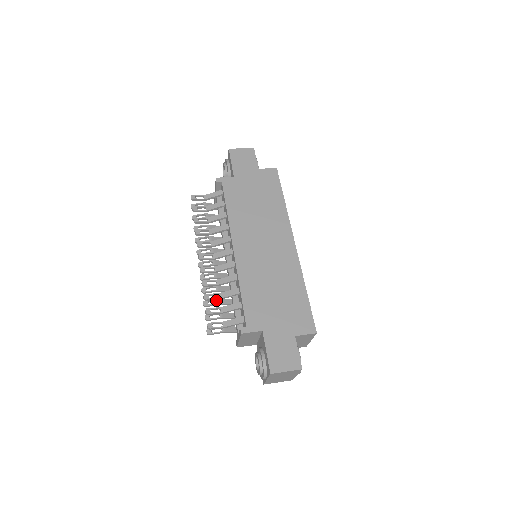
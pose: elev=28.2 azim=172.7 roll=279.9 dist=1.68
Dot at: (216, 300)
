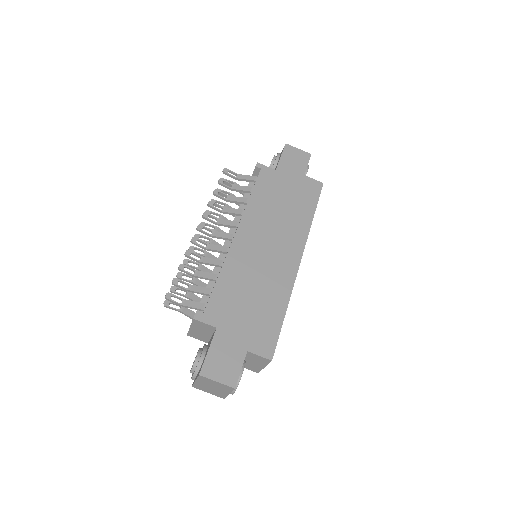
Dot at: (192, 277)
